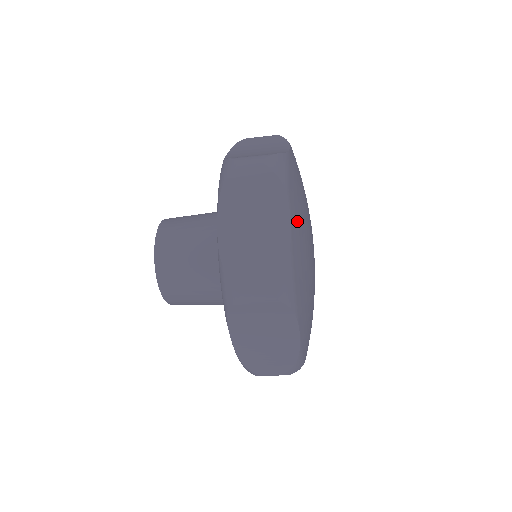
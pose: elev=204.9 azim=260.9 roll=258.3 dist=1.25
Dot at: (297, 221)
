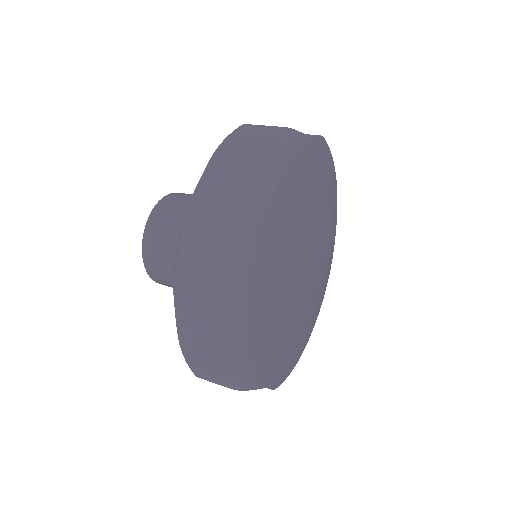
Dot at: (264, 311)
